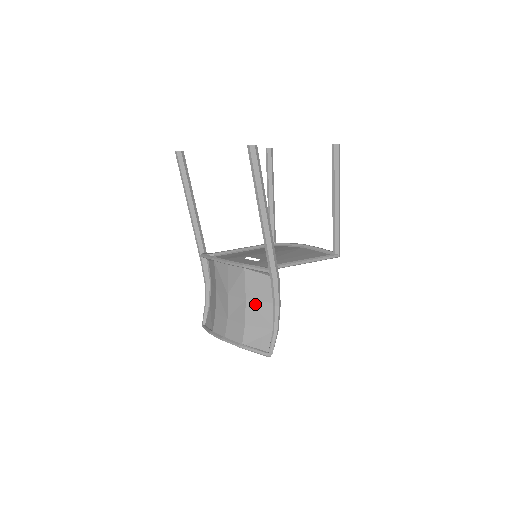
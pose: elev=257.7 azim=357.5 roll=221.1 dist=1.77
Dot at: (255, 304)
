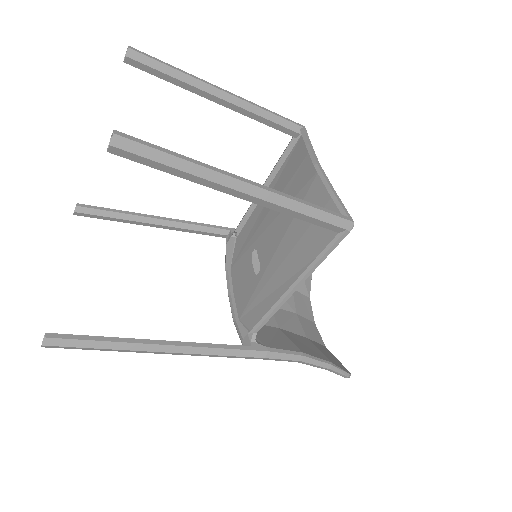
Dot at: (289, 336)
